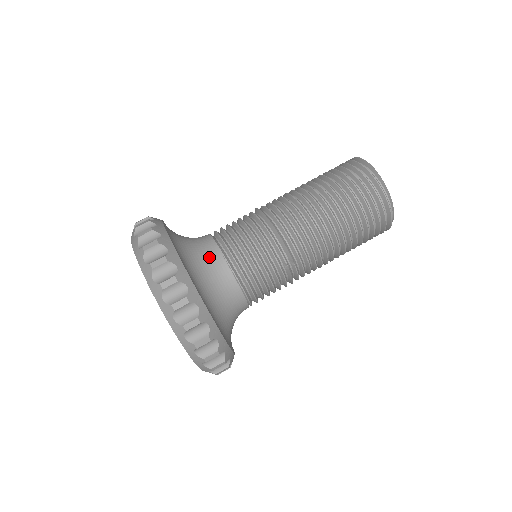
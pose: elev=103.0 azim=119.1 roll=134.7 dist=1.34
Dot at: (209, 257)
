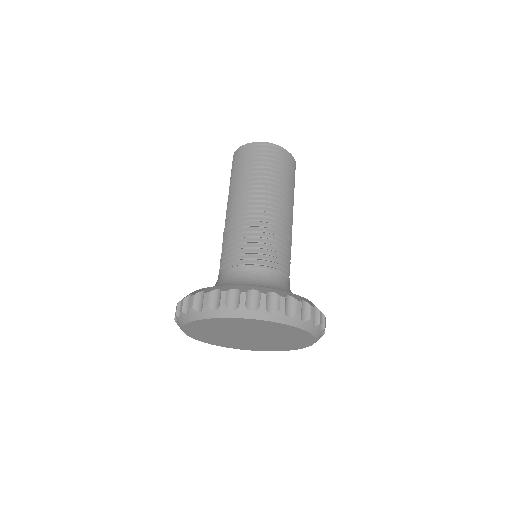
Dot at: (224, 278)
